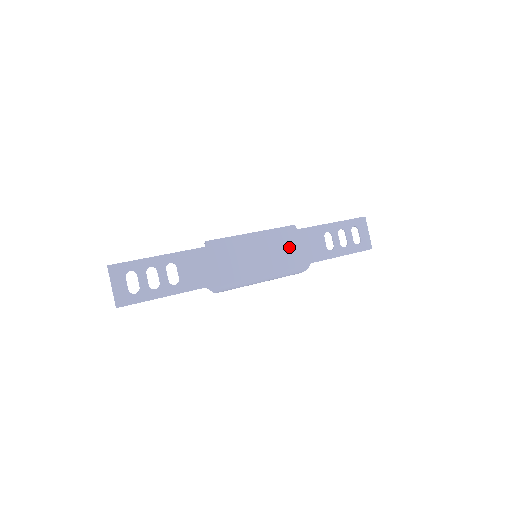
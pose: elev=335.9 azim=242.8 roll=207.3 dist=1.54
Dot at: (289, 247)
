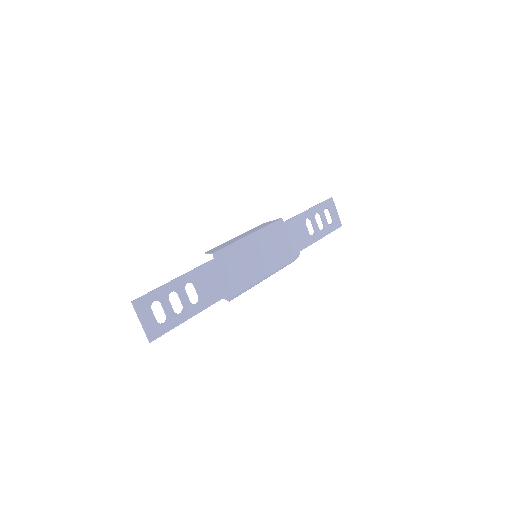
Dot at: (281, 241)
